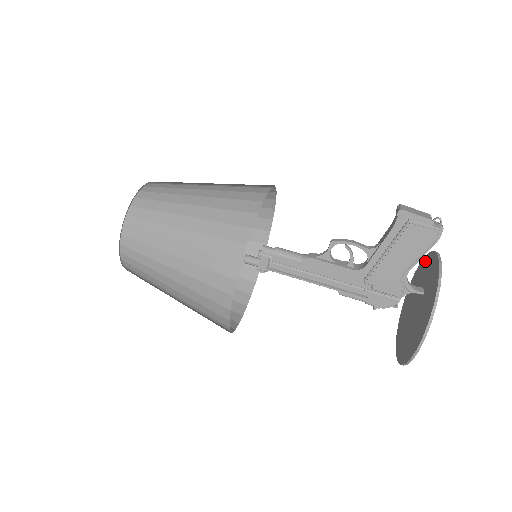
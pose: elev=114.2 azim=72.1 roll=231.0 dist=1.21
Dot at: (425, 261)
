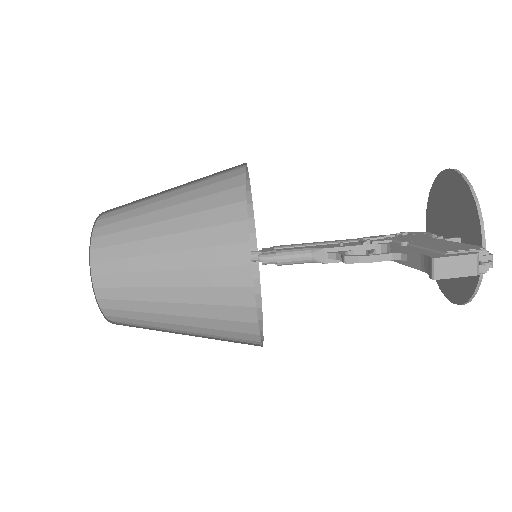
Dot at: (468, 200)
